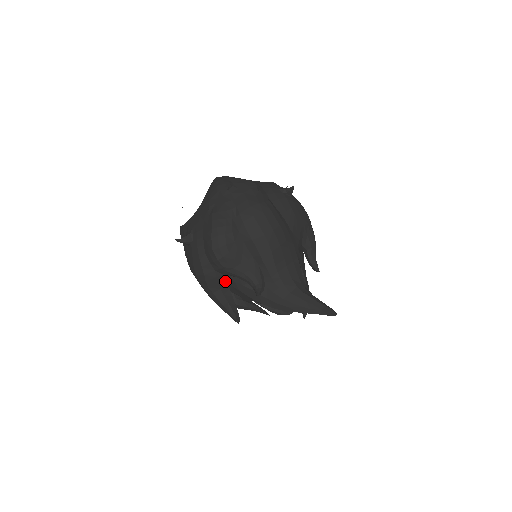
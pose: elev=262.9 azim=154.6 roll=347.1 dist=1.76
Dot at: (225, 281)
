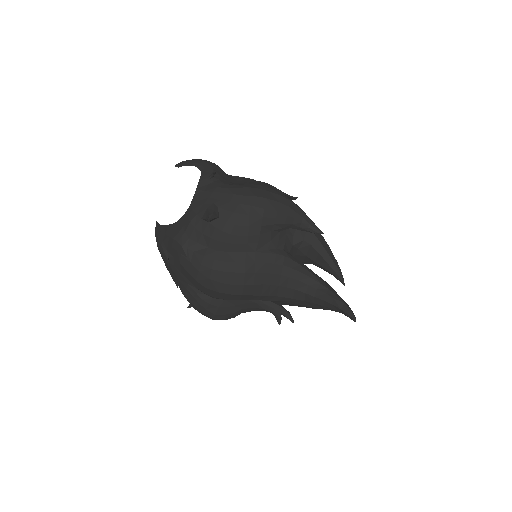
Dot at: occluded
